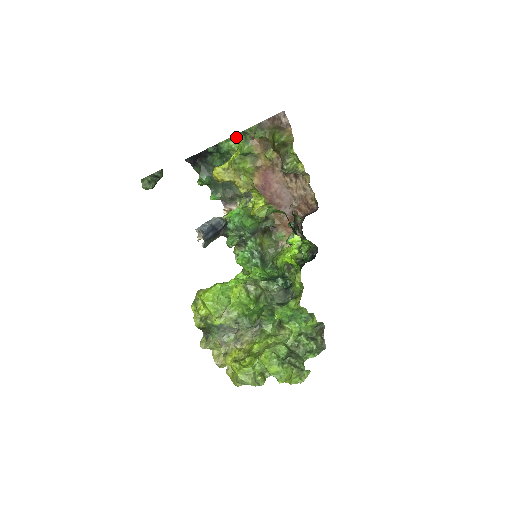
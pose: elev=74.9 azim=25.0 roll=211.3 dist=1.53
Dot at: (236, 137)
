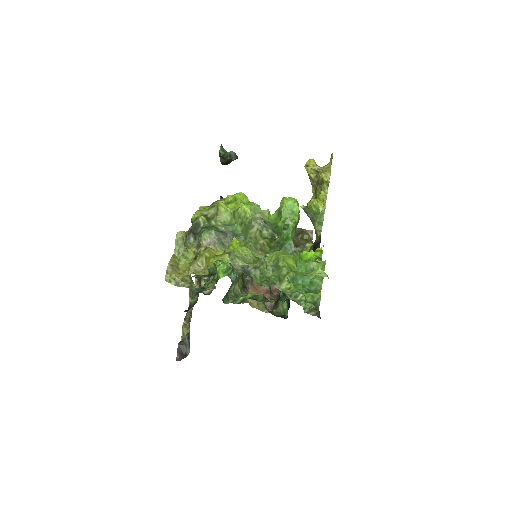
Dot at: occluded
